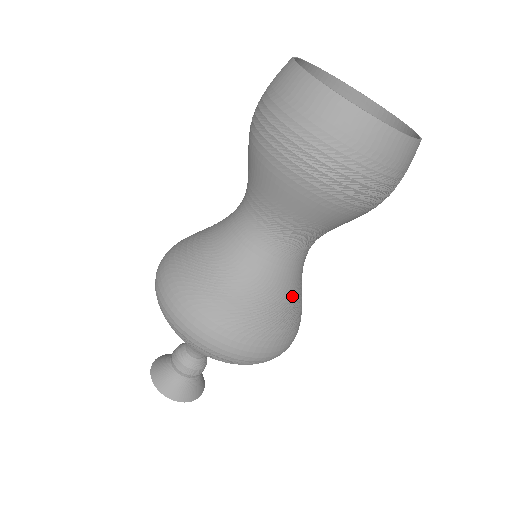
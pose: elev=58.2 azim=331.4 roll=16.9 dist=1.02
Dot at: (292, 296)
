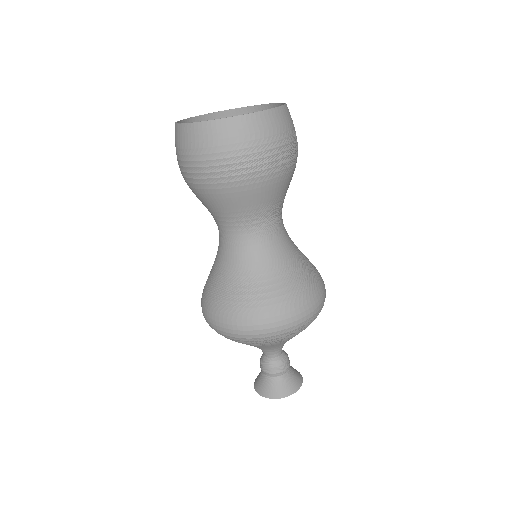
Dot at: (299, 257)
